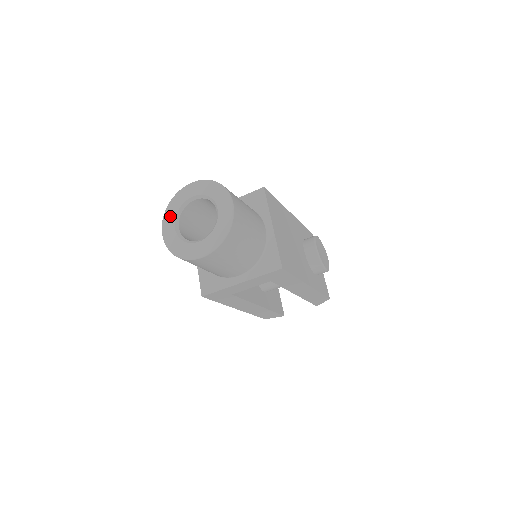
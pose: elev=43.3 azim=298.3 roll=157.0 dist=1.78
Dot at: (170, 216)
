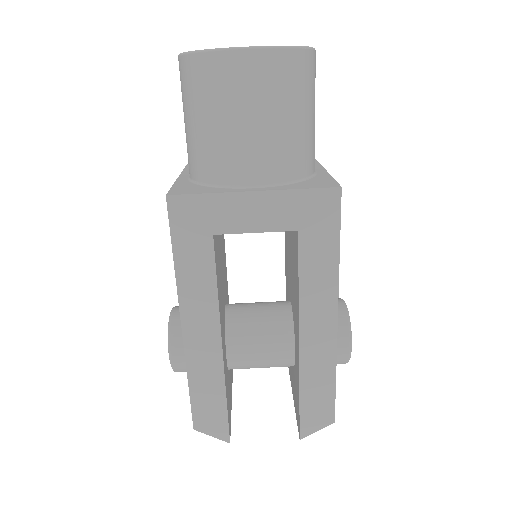
Dot at: occluded
